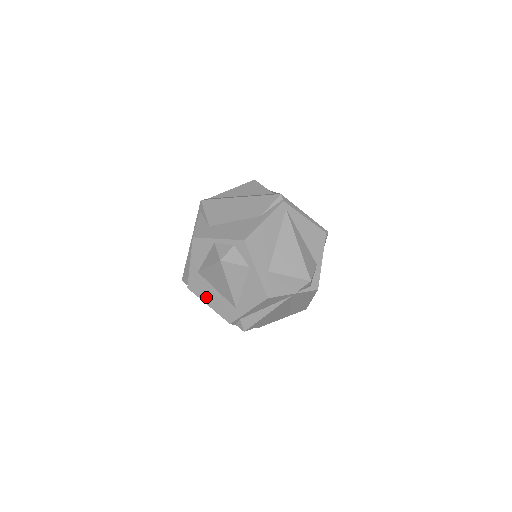
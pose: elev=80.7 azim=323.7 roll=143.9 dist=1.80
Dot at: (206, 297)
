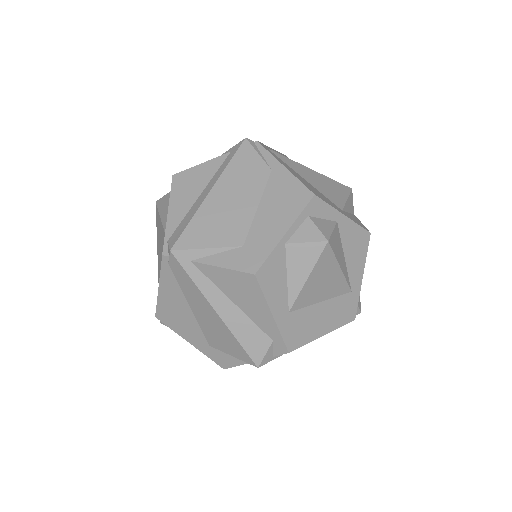
Dot at: (316, 329)
